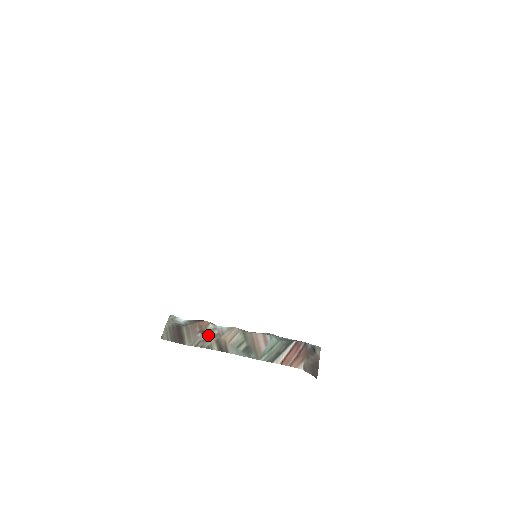
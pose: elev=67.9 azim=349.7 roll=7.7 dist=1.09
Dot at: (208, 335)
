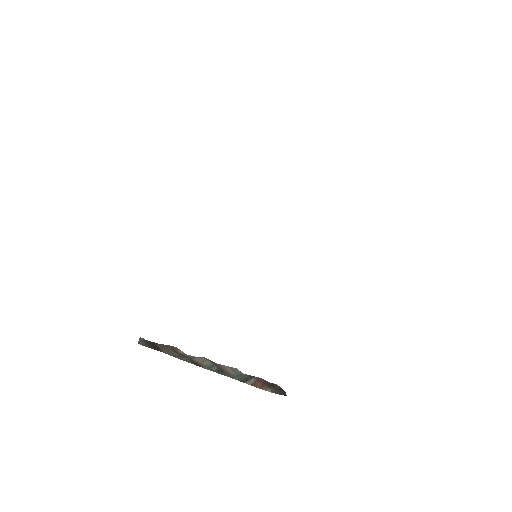
Dot at: (181, 354)
